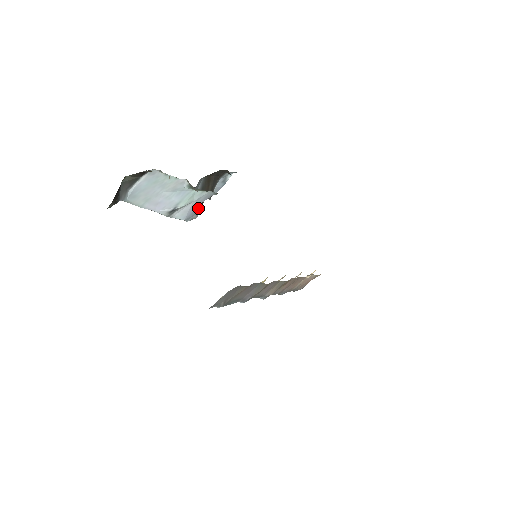
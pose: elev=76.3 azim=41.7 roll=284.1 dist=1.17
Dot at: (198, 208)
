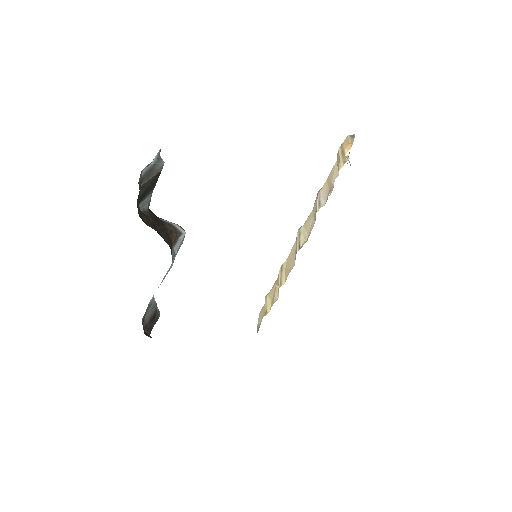
Dot at: (177, 243)
